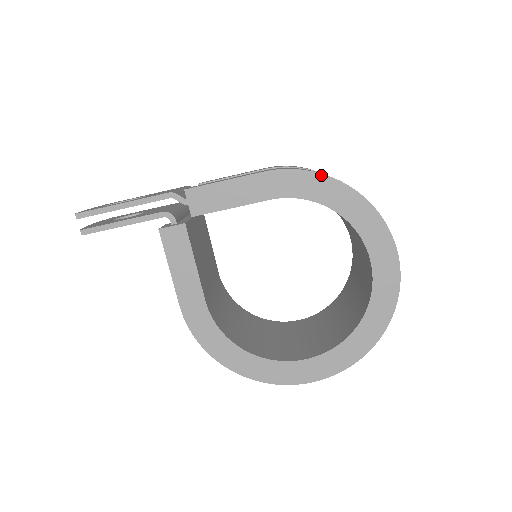
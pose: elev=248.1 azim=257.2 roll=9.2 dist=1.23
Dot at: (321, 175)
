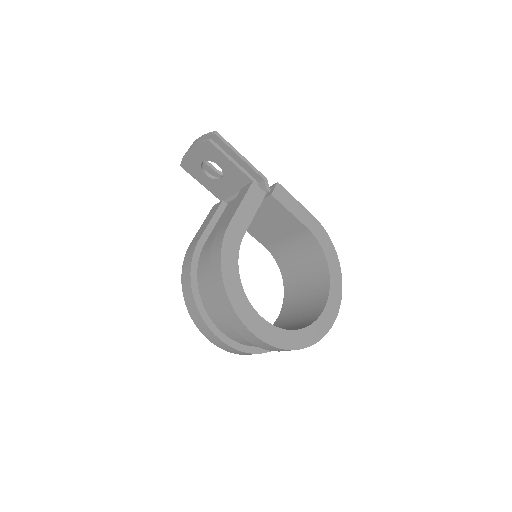
Dot at: (331, 242)
